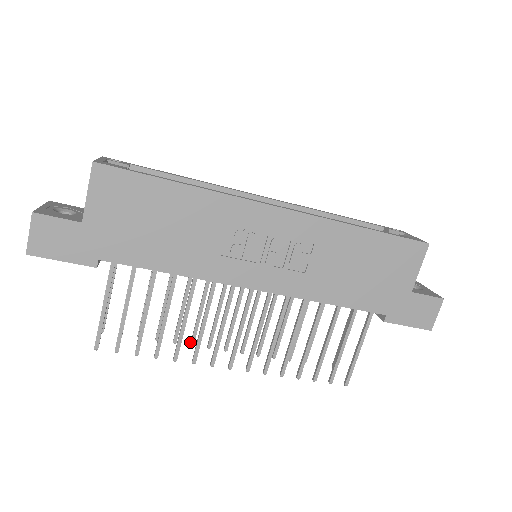
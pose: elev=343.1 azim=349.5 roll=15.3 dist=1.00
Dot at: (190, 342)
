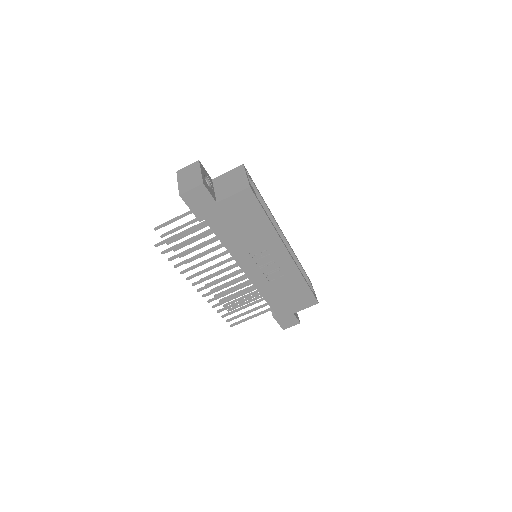
Dot at: occluded
